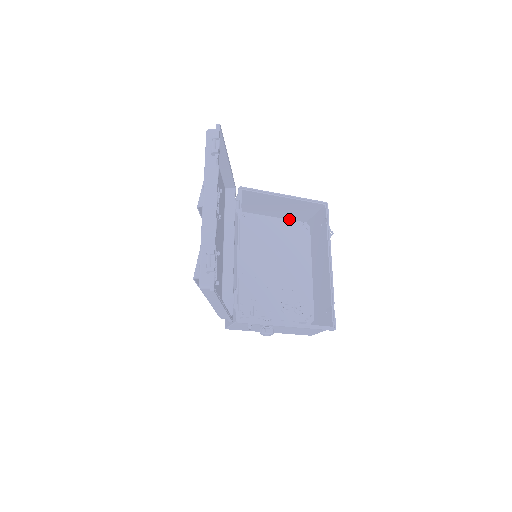
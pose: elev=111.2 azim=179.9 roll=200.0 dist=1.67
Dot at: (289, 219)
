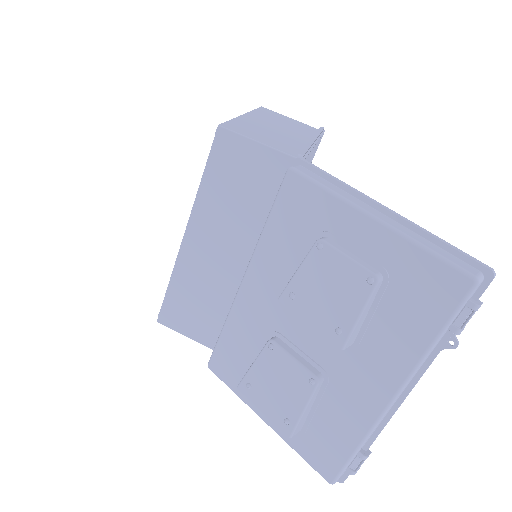
Dot at: occluded
